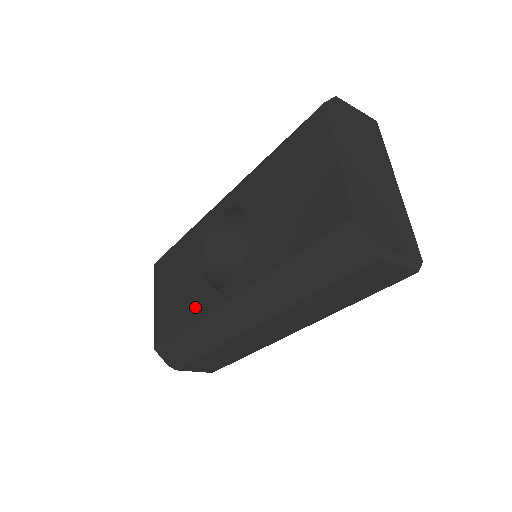
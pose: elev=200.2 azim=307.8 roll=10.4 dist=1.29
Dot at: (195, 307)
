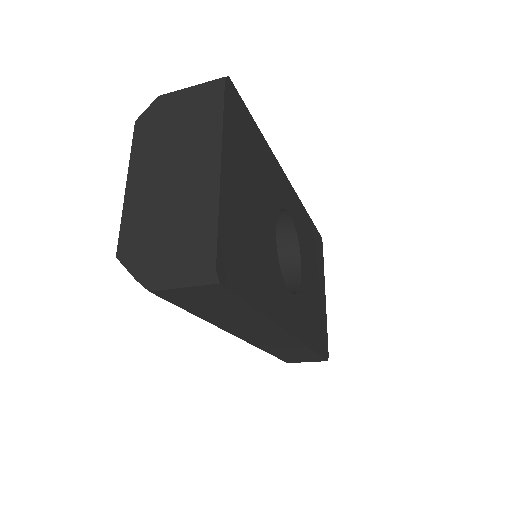
Dot at: occluded
